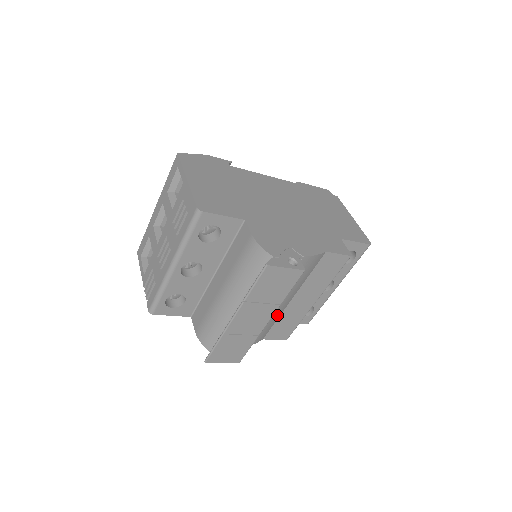
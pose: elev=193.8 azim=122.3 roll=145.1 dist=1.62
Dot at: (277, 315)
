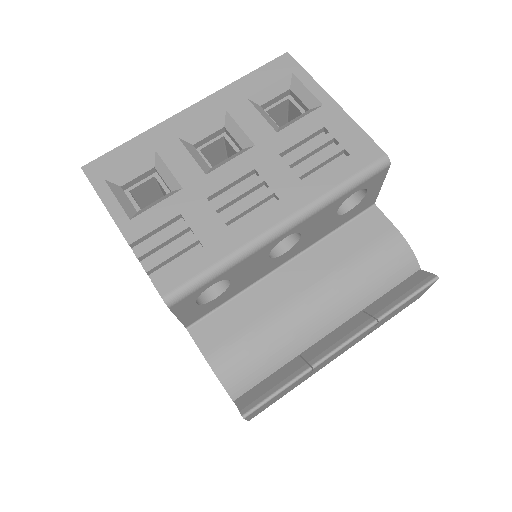
Dot at: occluded
